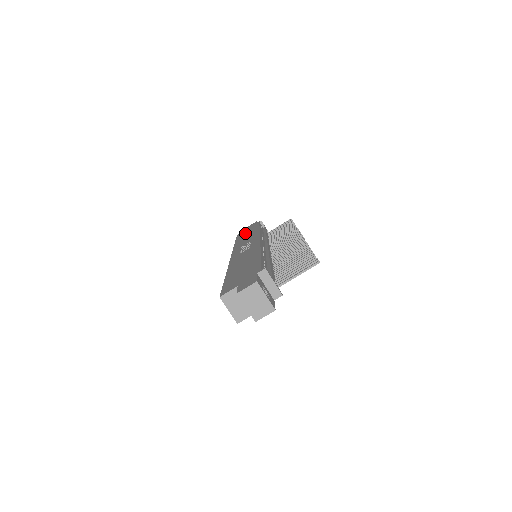
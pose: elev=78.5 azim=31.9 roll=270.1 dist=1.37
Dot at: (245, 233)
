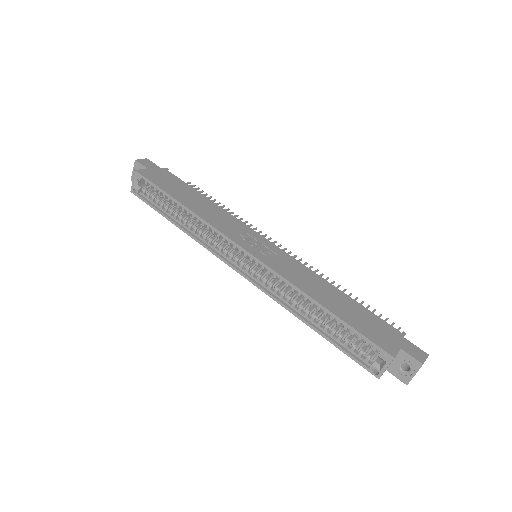
Dot at: (172, 186)
